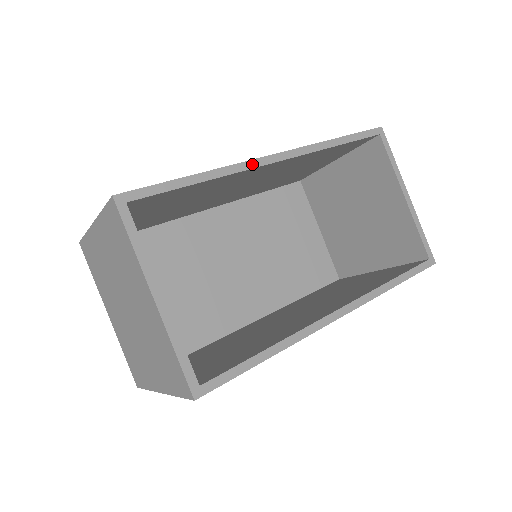
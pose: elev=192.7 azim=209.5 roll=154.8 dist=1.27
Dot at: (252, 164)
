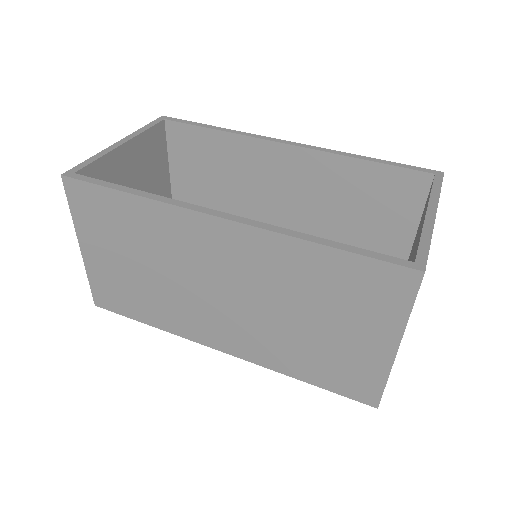
Dot at: (264, 138)
